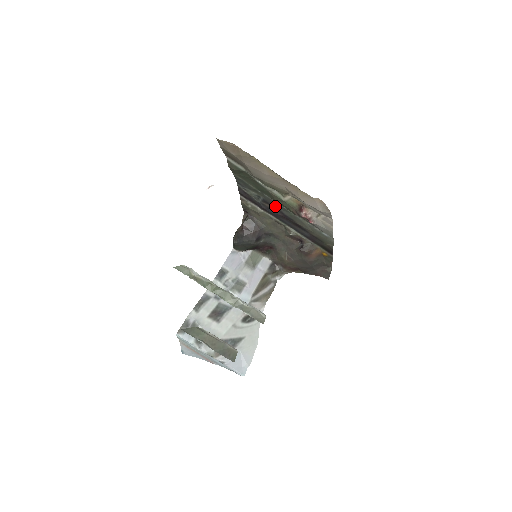
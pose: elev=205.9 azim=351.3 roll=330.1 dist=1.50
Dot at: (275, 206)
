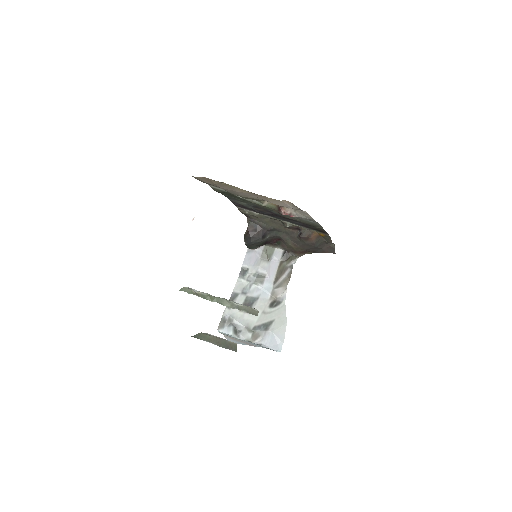
Dot at: (264, 209)
